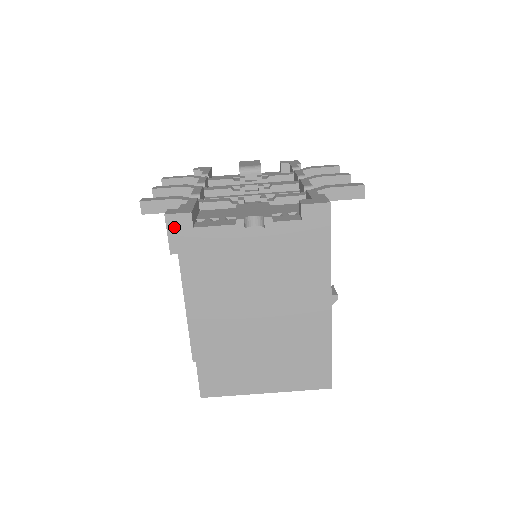
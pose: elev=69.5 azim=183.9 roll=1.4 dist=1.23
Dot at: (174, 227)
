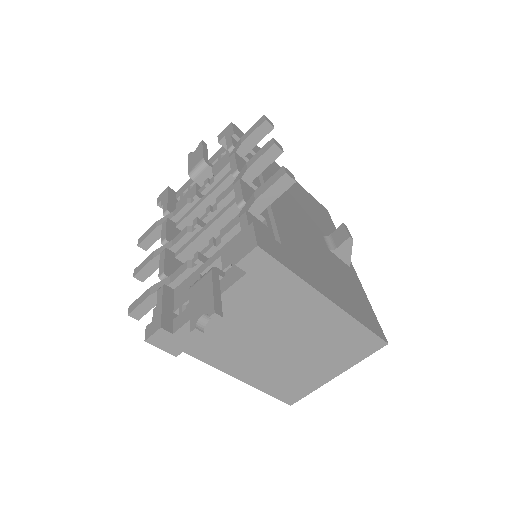
Dot at: (160, 343)
